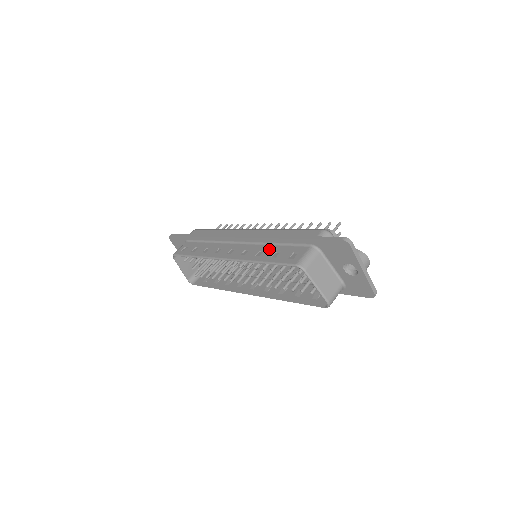
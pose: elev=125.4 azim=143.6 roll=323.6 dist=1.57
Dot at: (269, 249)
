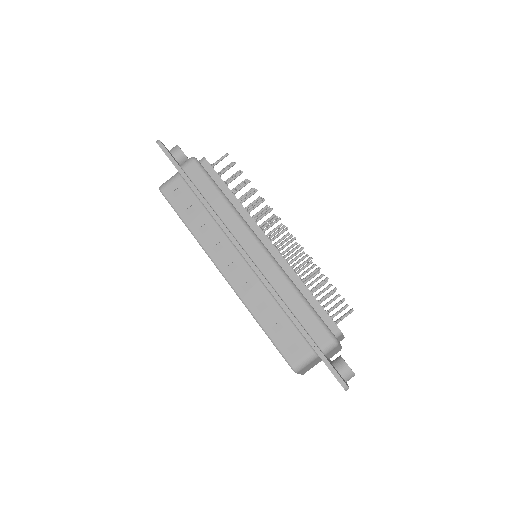
Dot at: (273, 310)
